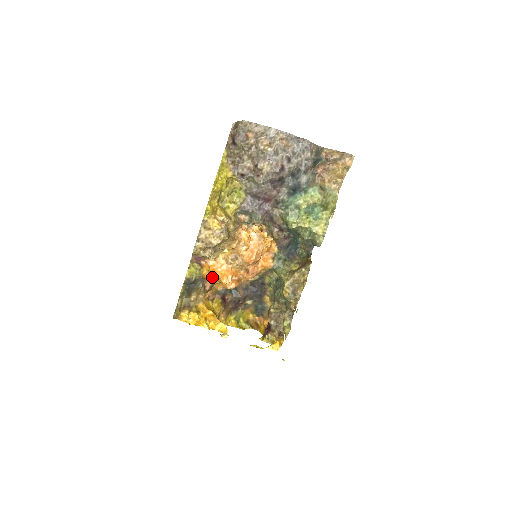
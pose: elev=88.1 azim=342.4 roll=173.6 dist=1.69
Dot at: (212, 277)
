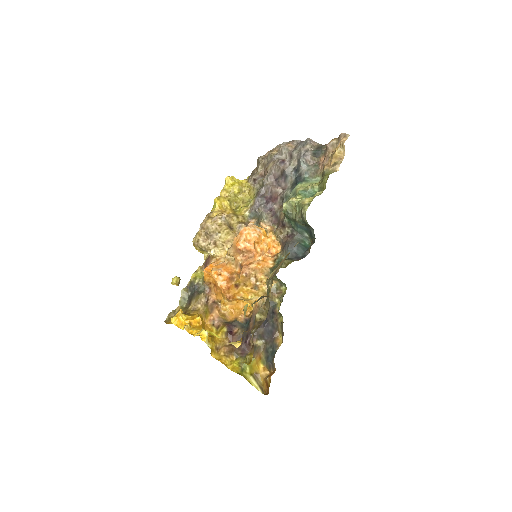
Dot at: (214, 285)
